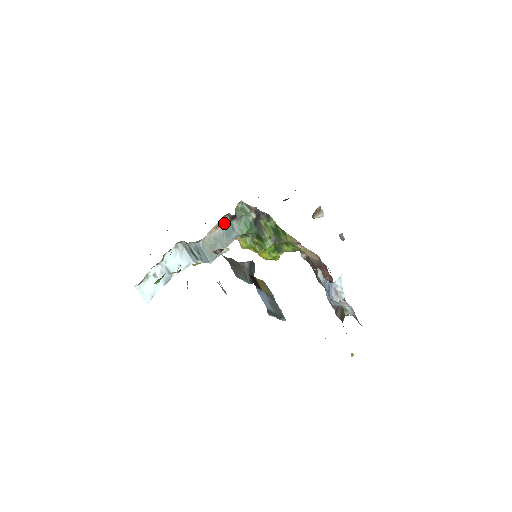
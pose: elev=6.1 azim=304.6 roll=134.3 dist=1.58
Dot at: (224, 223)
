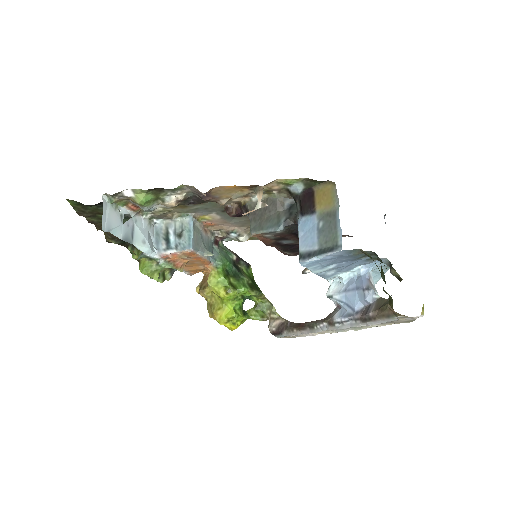
Dot at: (209, 237)
